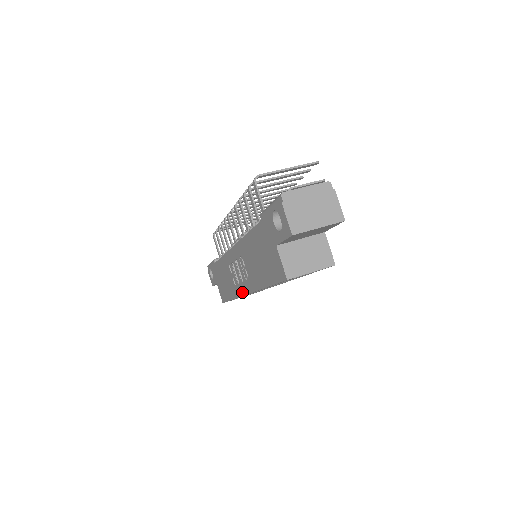
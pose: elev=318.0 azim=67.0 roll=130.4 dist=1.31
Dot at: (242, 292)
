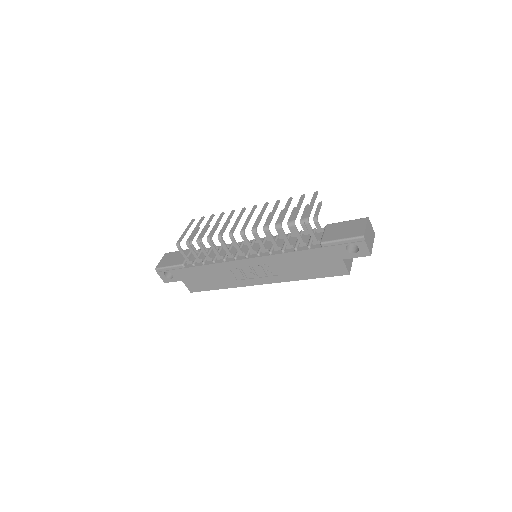
Dot at: (254, 284)
